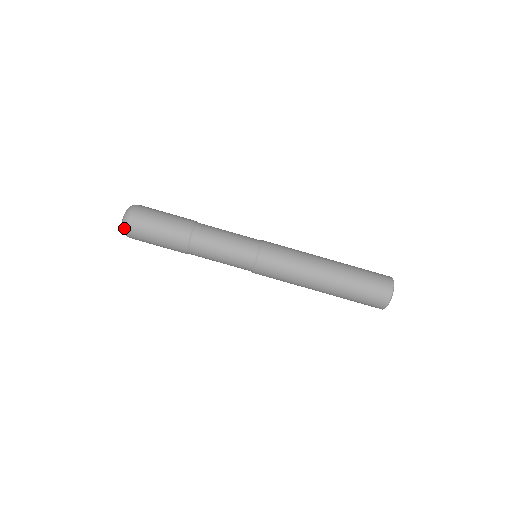
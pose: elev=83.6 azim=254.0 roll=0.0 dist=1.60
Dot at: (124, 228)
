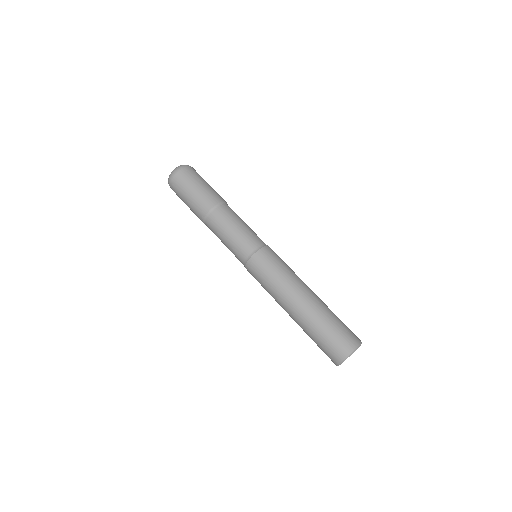
Dot at: (174, 171)
